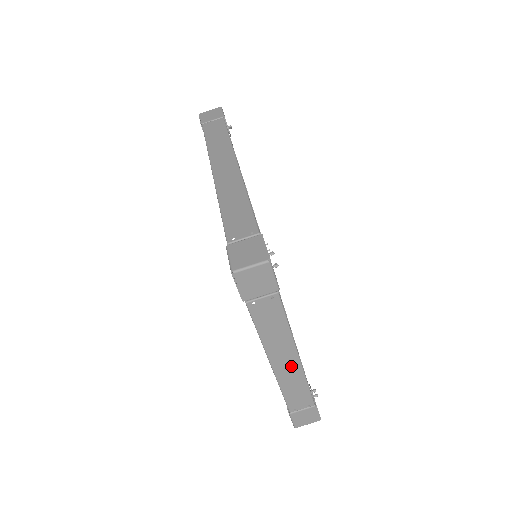
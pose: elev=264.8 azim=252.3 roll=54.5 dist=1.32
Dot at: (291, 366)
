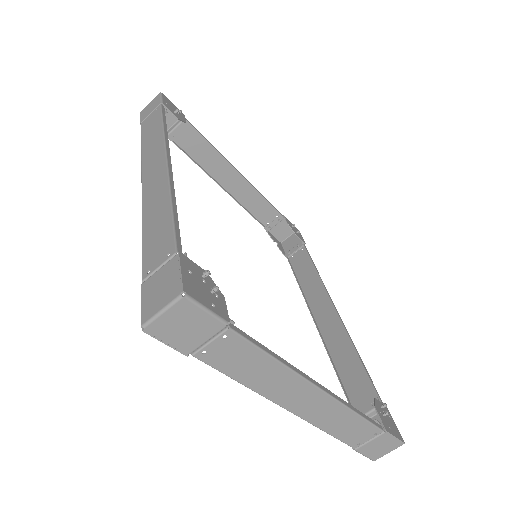
Dot at: (317, 402)
